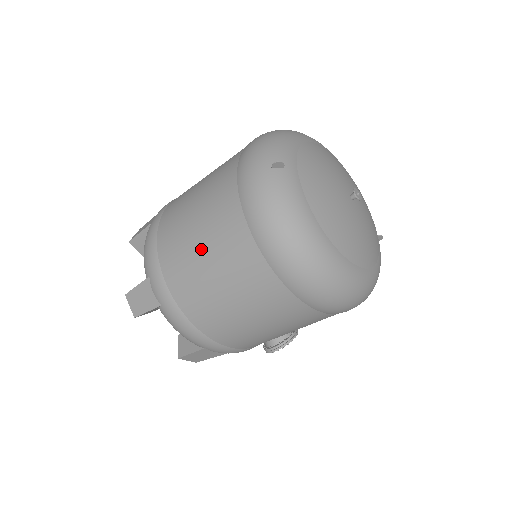
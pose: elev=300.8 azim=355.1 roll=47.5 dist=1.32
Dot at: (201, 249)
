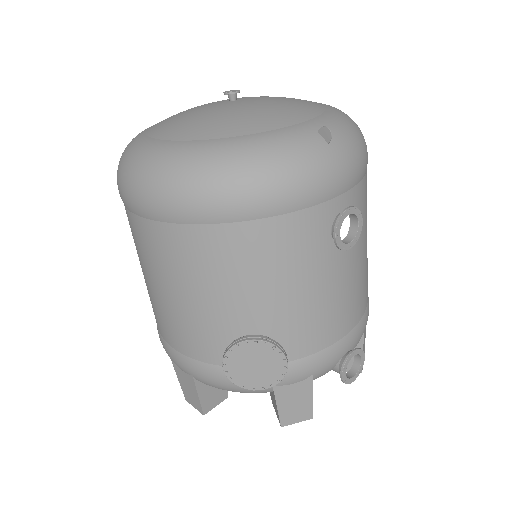
Dot at: occluded
